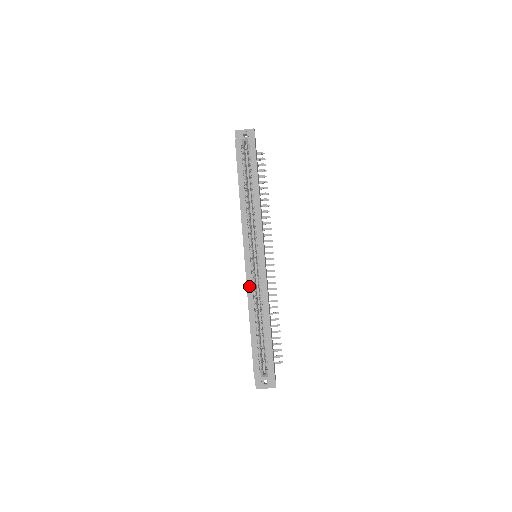
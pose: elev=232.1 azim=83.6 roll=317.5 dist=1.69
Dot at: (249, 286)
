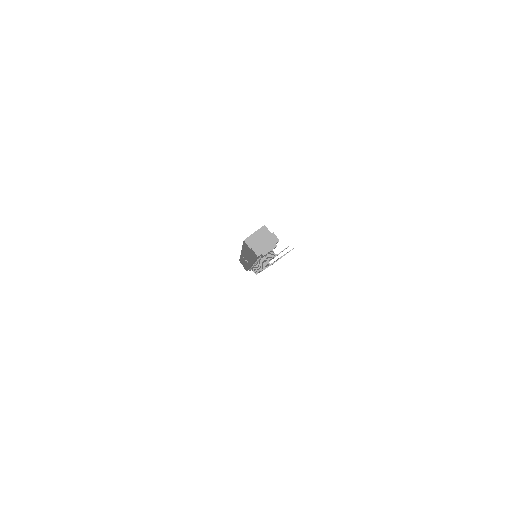
Dot at: occluded
